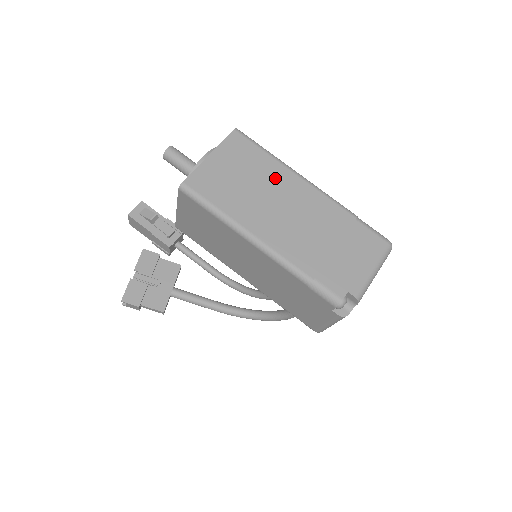
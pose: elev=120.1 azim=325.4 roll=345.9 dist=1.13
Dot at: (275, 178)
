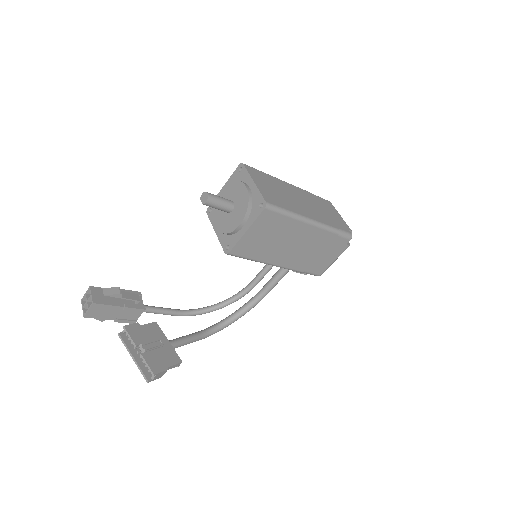
Dot at: (281, 185)
